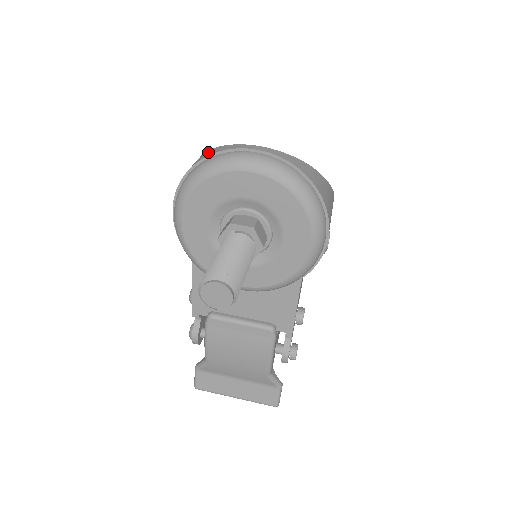
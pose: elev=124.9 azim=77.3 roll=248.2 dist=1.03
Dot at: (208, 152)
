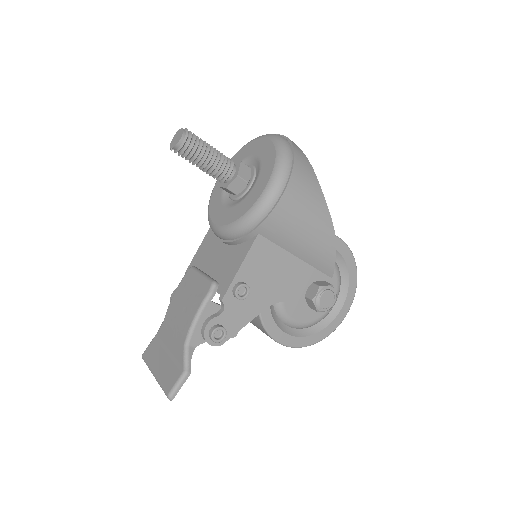
Dot at: occluded
